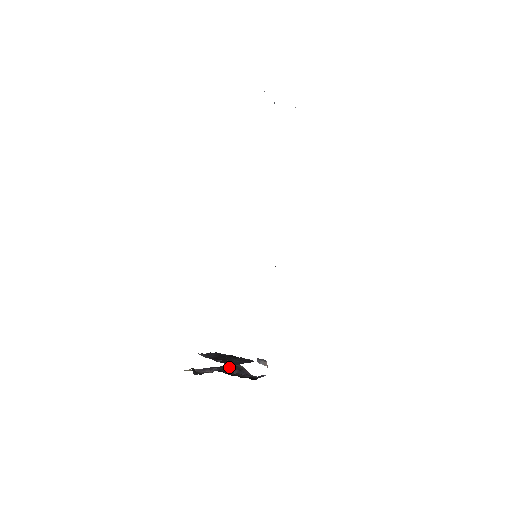
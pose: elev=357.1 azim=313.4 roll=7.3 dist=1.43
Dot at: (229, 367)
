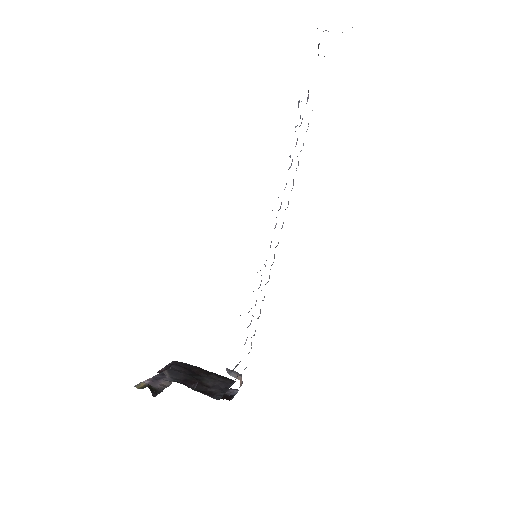
Dot at: occluded
